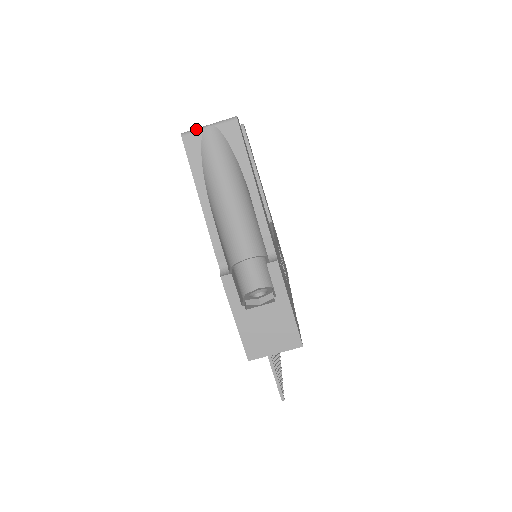
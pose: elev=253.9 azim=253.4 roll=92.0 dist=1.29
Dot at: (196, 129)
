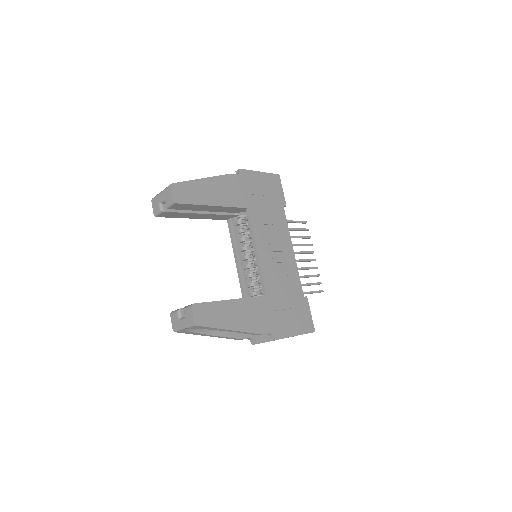
Dot at: (179, 330)
